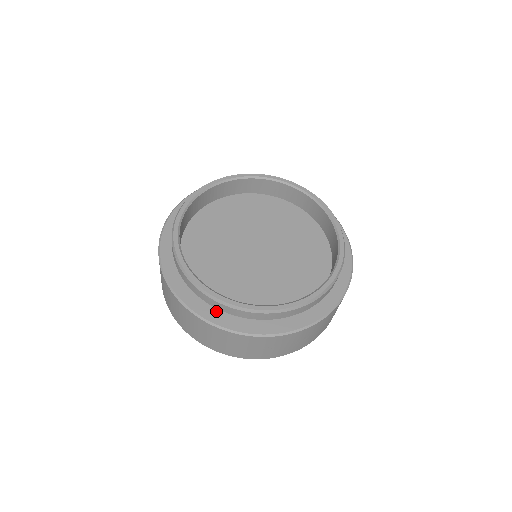
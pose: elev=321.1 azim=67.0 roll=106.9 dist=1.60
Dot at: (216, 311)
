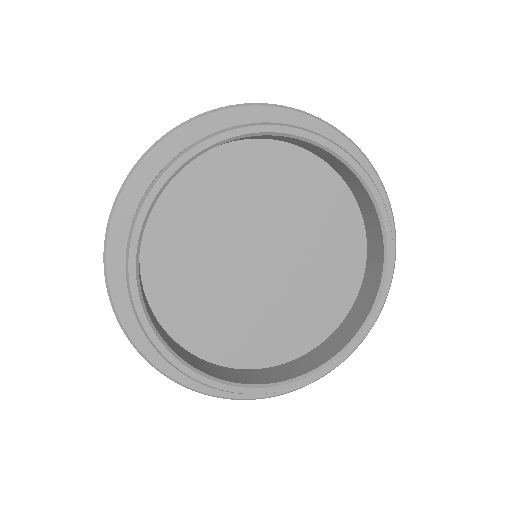
Dot at: occluded
